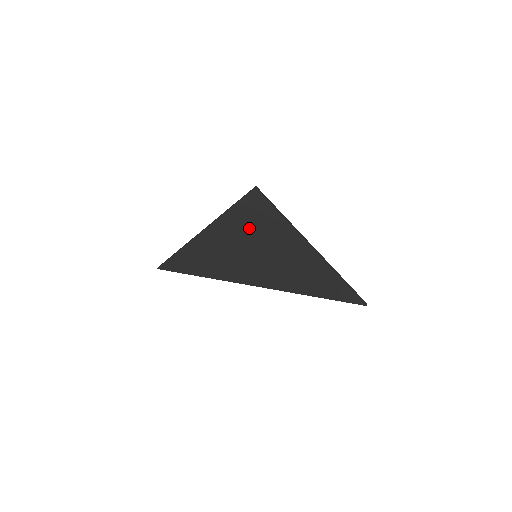
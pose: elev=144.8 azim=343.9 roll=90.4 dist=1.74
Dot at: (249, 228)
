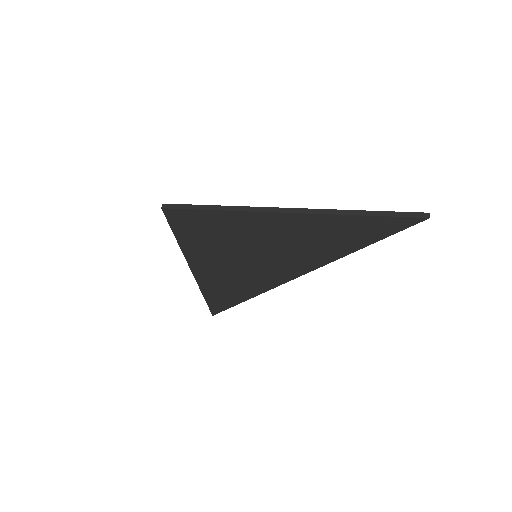
Dot at: (213, 241)
